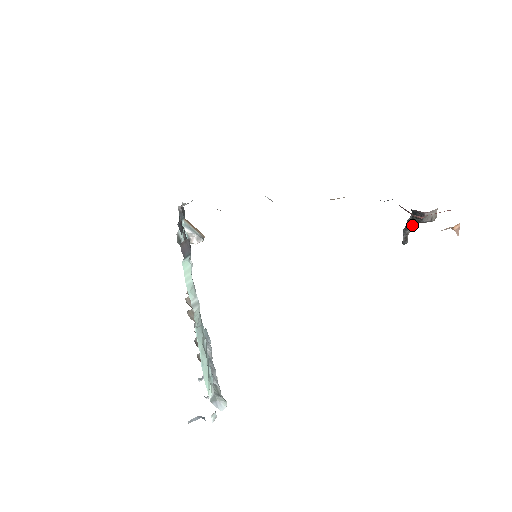
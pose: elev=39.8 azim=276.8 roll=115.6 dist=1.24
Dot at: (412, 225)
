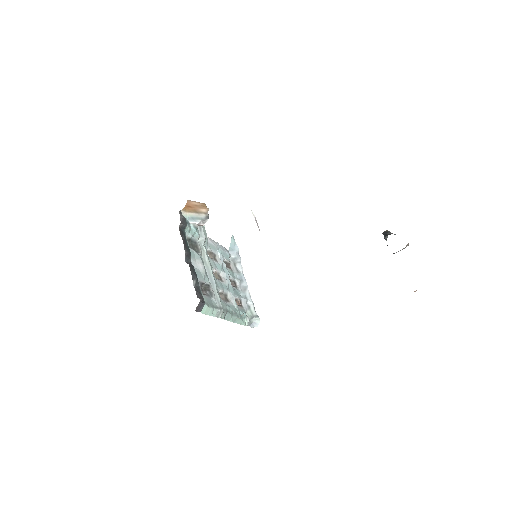
Dot at: occluded
